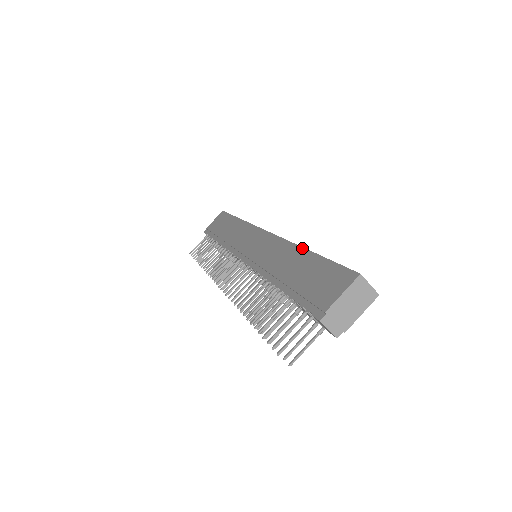
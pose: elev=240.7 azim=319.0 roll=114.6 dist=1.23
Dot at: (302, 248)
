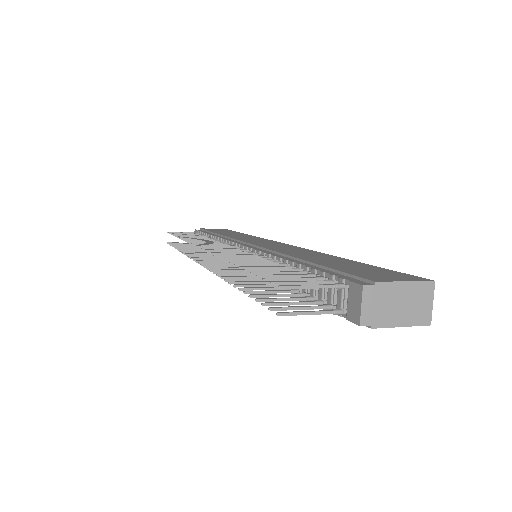
Dot at: occluded
